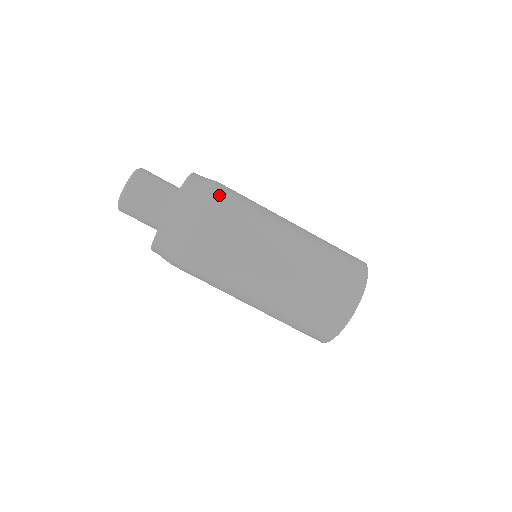
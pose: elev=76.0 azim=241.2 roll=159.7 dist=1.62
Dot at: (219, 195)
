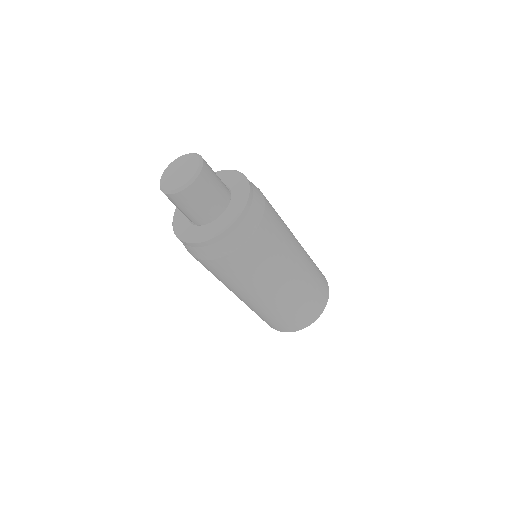
Dot at: occluded
